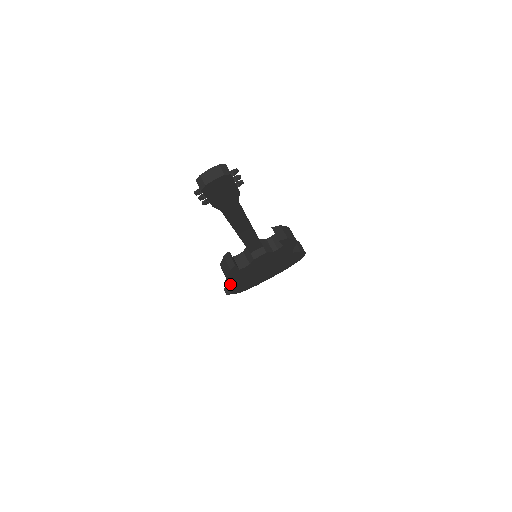
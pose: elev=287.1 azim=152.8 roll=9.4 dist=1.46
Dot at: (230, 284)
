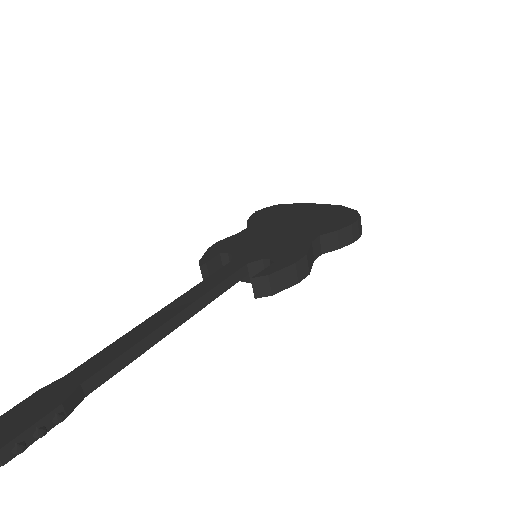
Dot at: occluded
